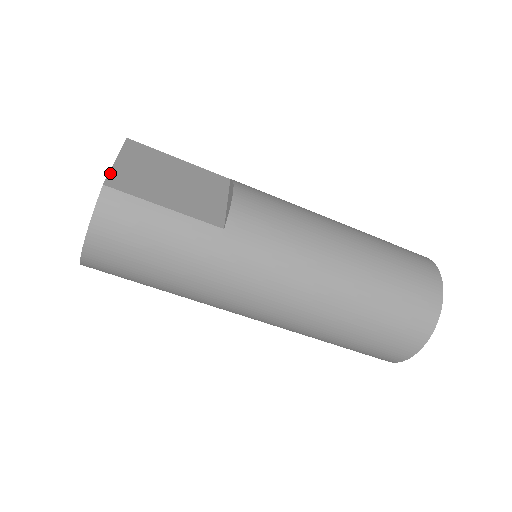
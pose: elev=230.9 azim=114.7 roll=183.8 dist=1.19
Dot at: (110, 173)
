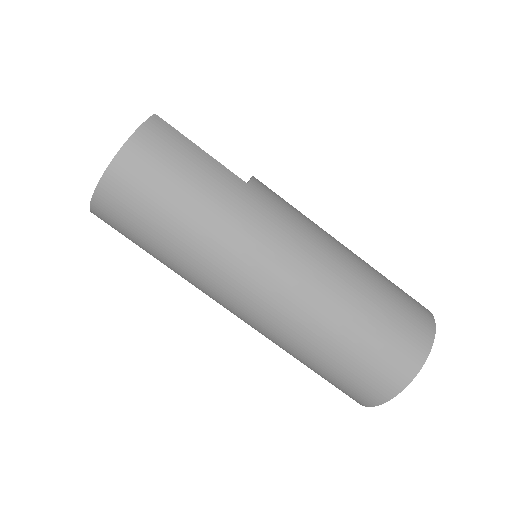
Dot at: occluded
